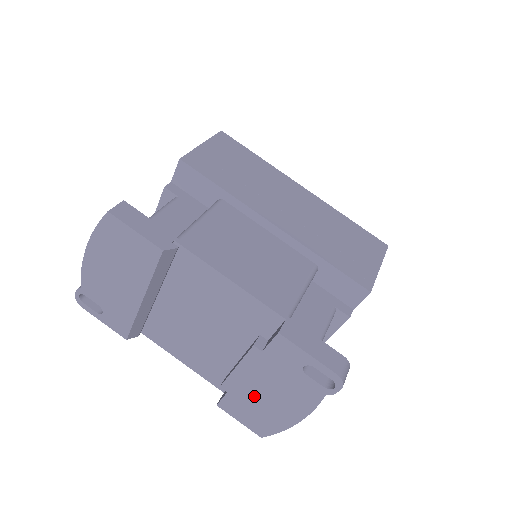
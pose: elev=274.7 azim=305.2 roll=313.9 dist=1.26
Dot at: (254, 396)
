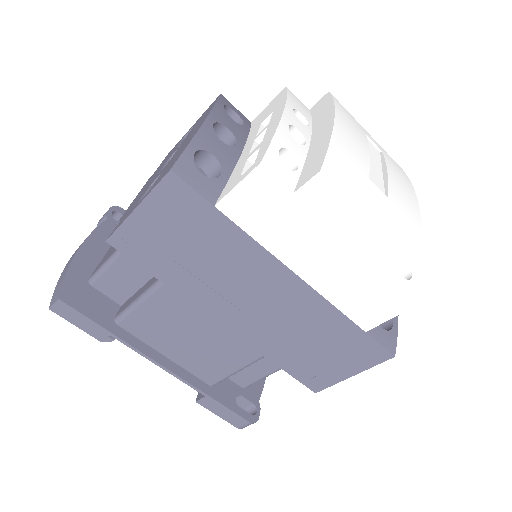
Dot at: occluded
